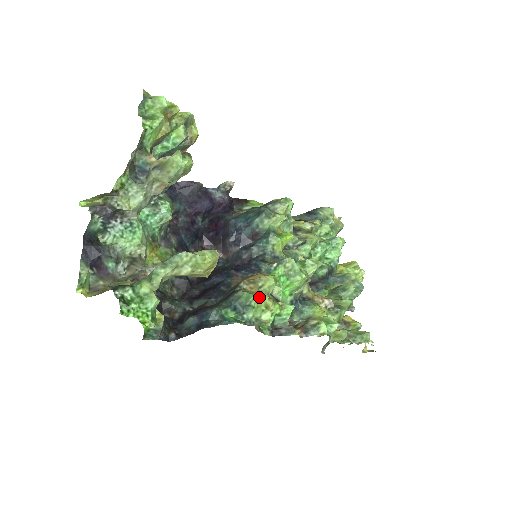
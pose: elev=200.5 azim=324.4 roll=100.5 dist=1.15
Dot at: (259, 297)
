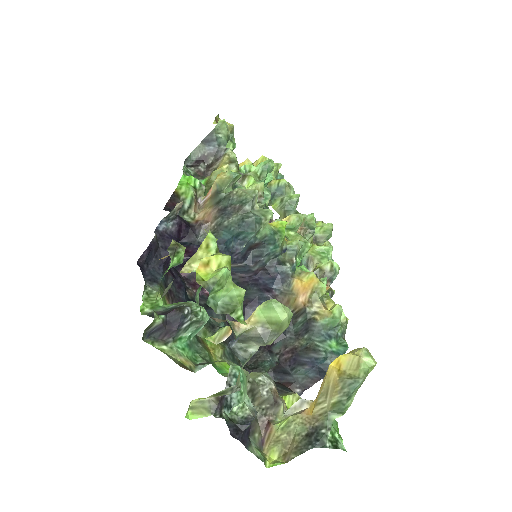
Dot at: (341, 315)
